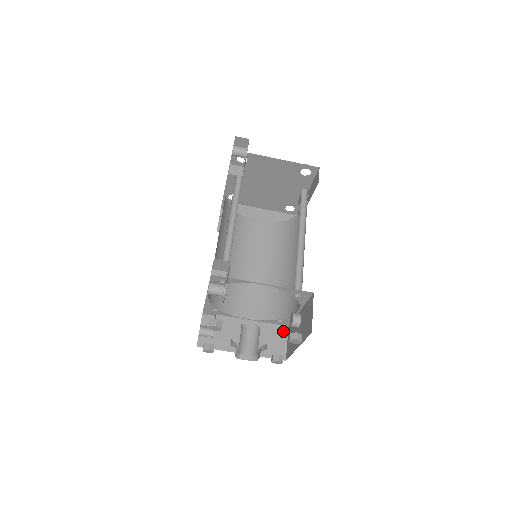
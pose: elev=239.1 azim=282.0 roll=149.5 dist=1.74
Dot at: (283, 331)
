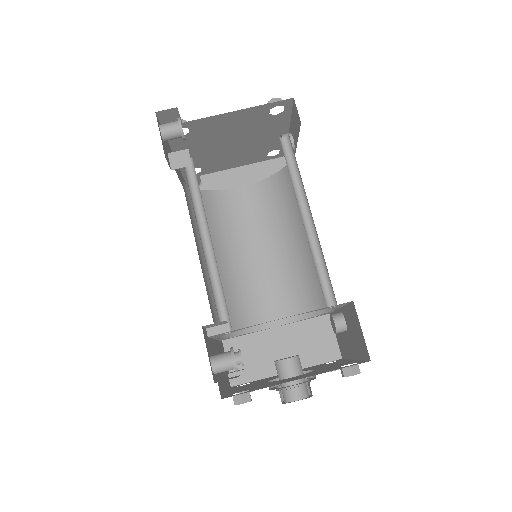
Dot at: (325, 323)
